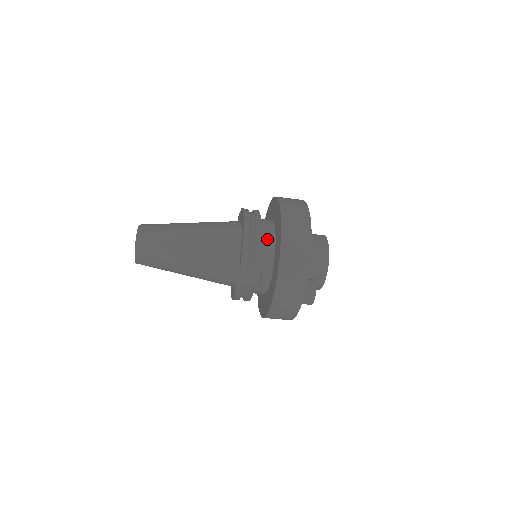
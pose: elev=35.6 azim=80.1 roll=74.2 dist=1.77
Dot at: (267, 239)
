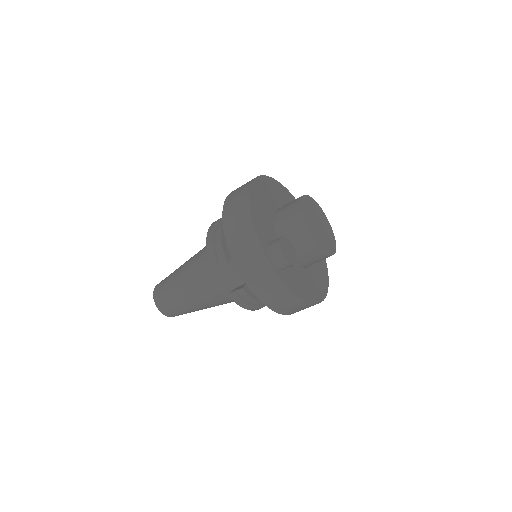
Dot at: occluded
